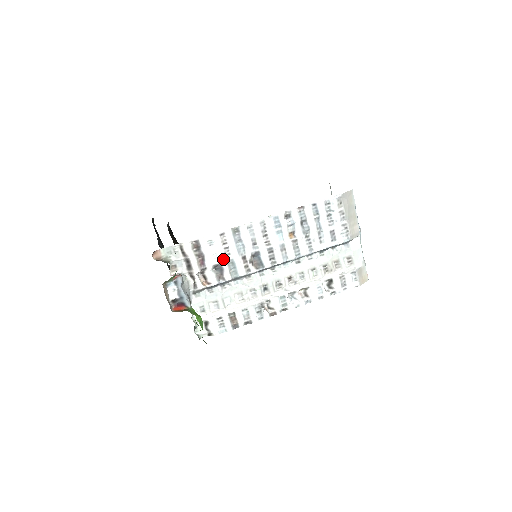
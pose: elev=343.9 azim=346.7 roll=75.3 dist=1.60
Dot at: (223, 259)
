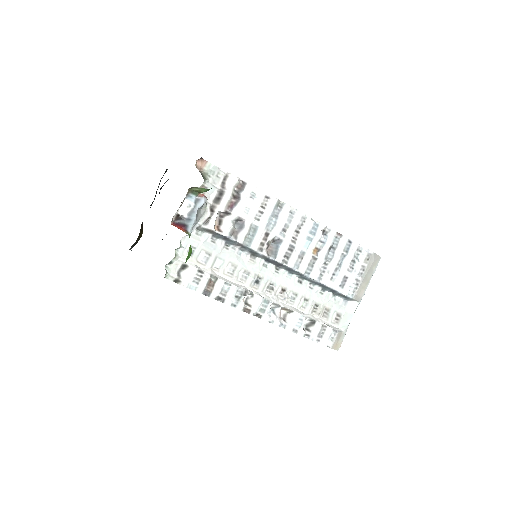
Dot at: (250, 219)
